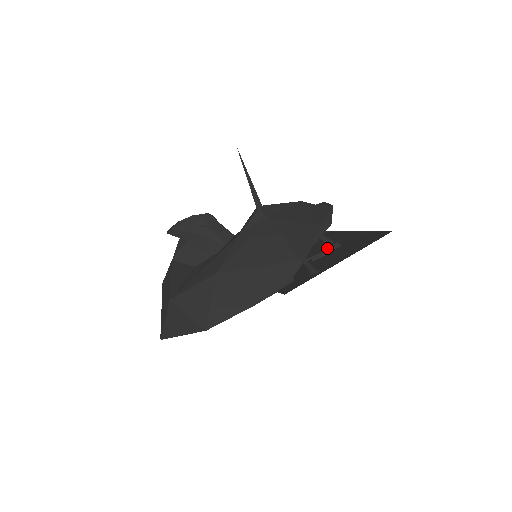
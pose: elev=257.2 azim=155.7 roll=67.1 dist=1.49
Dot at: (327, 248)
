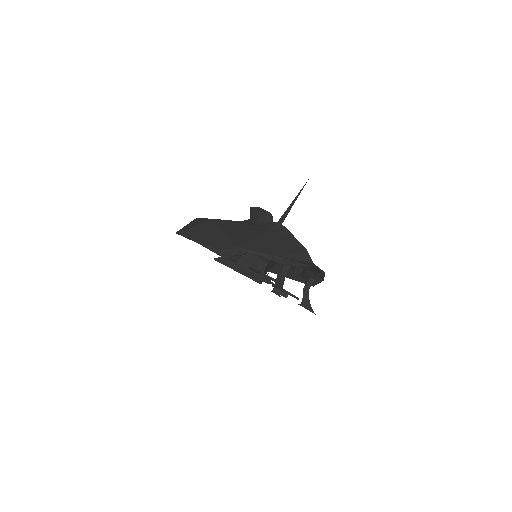
Dot at: (269, 276)
